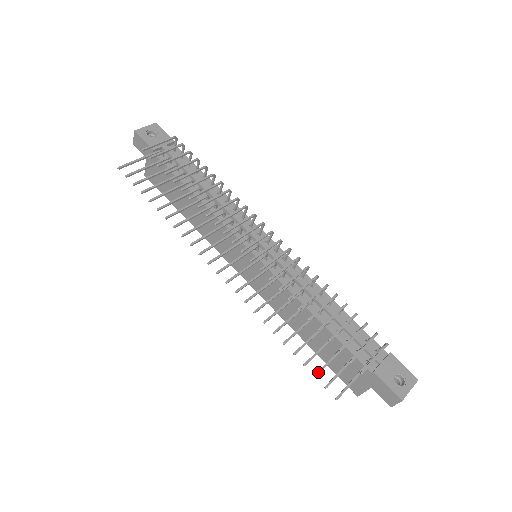
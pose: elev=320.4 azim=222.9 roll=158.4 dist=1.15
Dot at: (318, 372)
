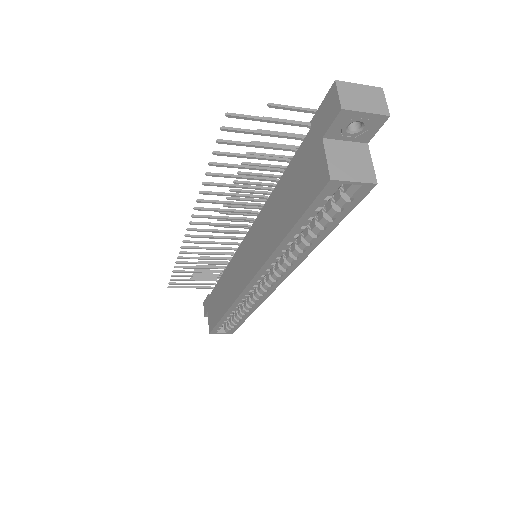
Dot at: (224, 141)
